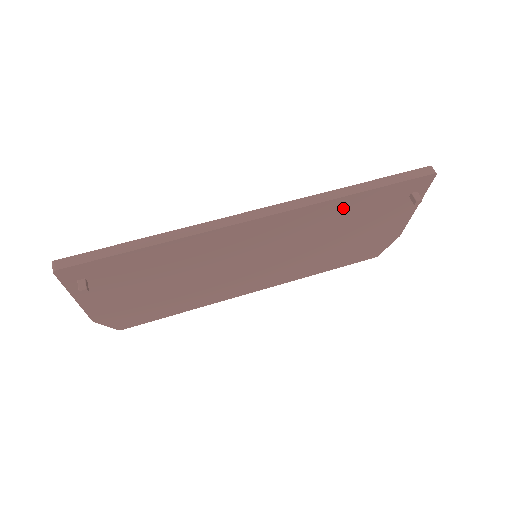
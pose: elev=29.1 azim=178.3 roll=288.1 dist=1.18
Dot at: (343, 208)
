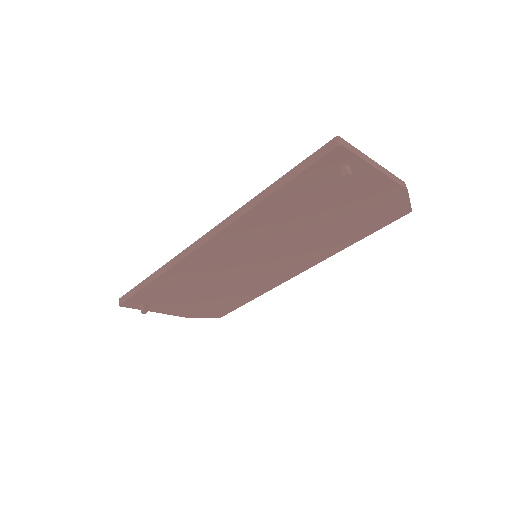
Dot at: (275, 208)
